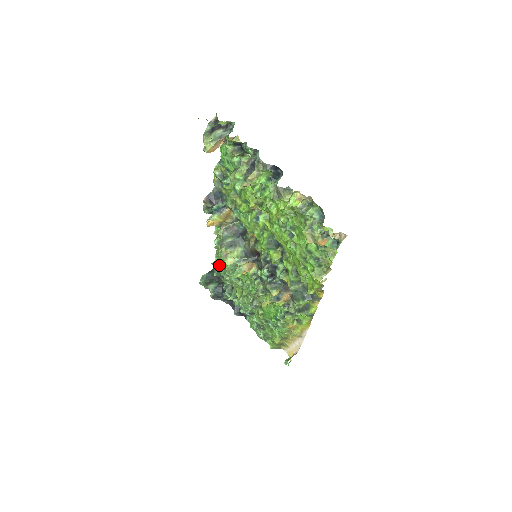
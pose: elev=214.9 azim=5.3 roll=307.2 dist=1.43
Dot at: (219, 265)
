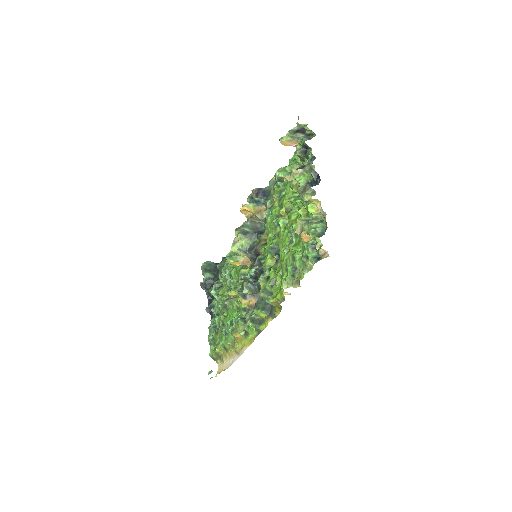
Dot at: occluded
